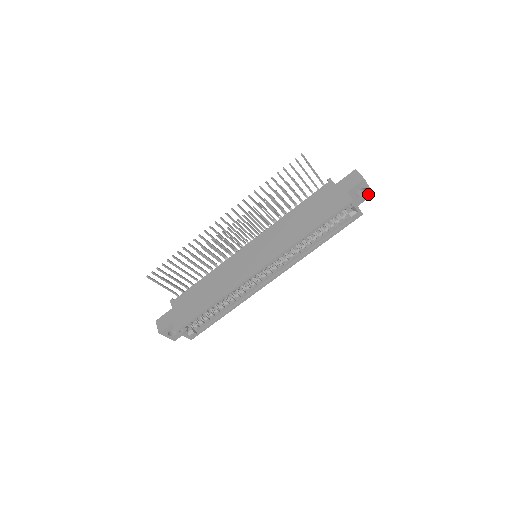
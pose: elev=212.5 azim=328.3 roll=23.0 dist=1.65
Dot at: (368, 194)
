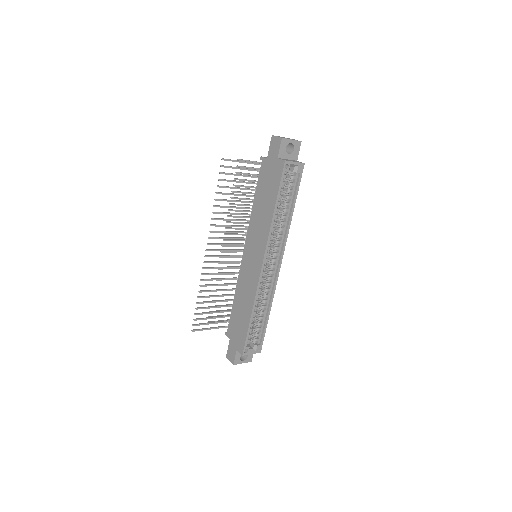
Dot at: (297, 145)
